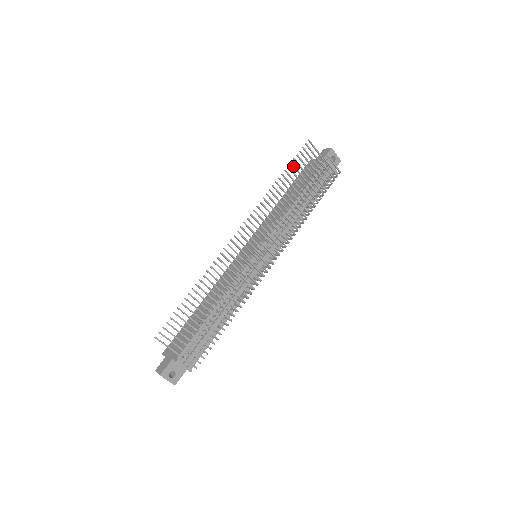
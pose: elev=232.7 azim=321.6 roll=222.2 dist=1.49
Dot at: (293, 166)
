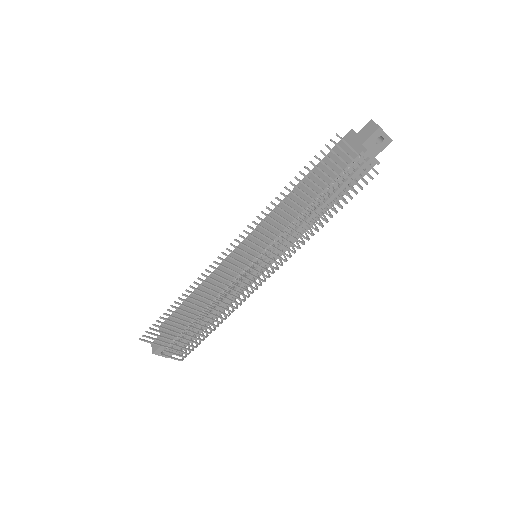
Dot at: (308, 170)
